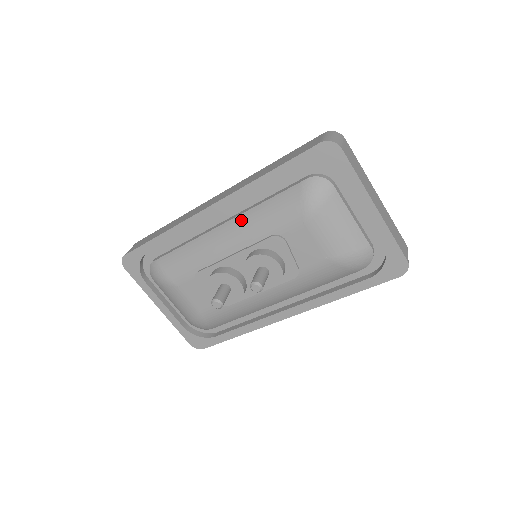
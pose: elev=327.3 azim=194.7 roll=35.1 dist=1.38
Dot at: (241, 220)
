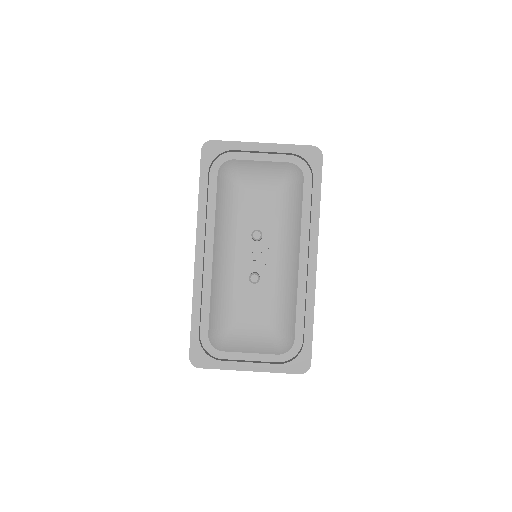
Dot at: (217, 235)
